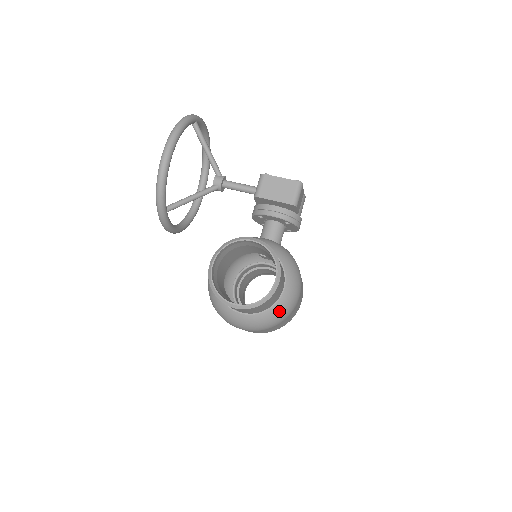
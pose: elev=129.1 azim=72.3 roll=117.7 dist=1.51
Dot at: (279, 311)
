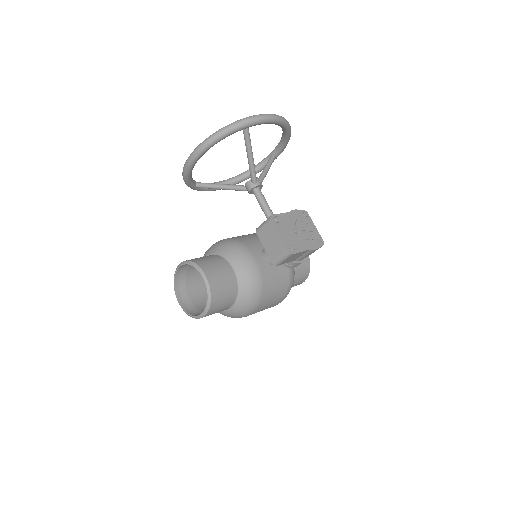
Dot at: (224, 315)
